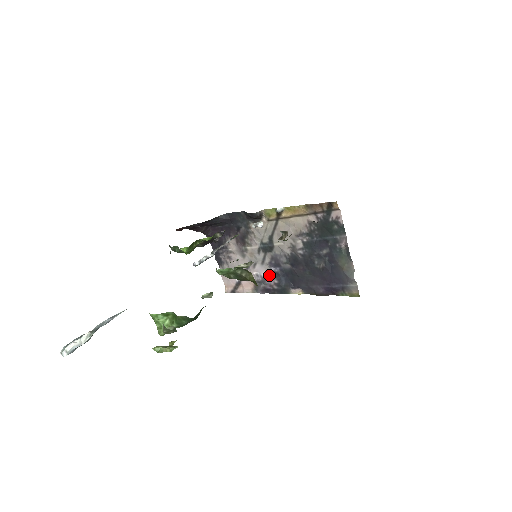
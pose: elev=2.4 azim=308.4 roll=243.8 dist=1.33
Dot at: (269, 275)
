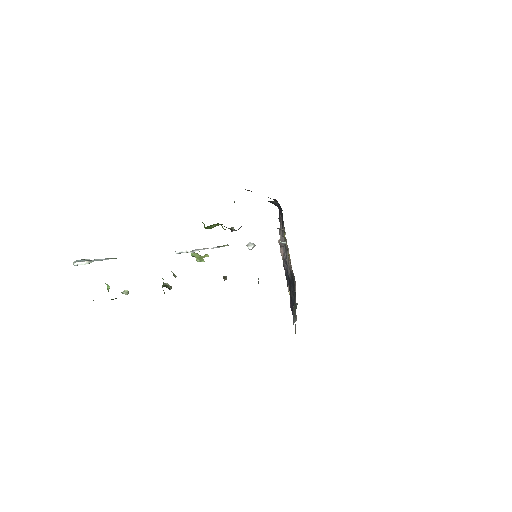
Dot at: occluded
